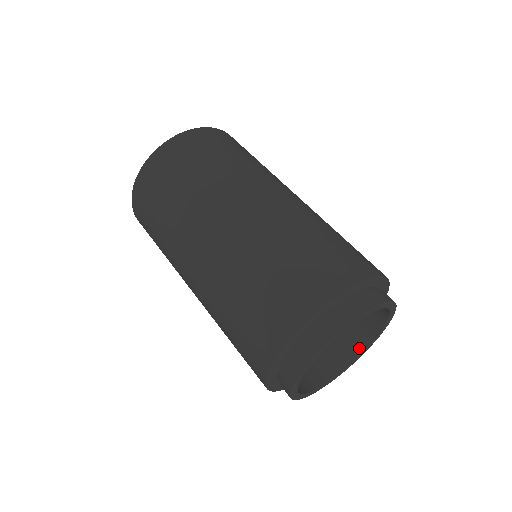
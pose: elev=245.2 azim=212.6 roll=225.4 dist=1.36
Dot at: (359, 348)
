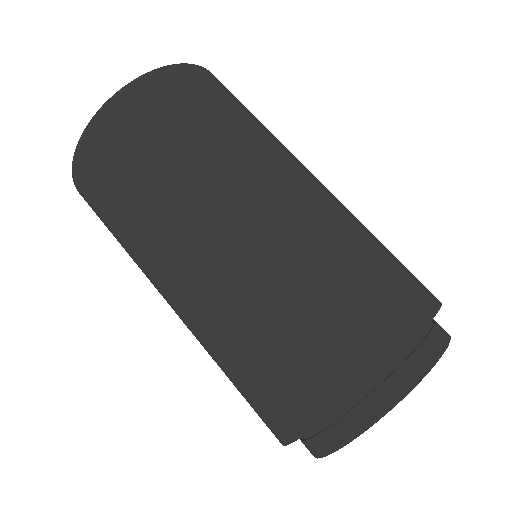
Dot at: occluded
